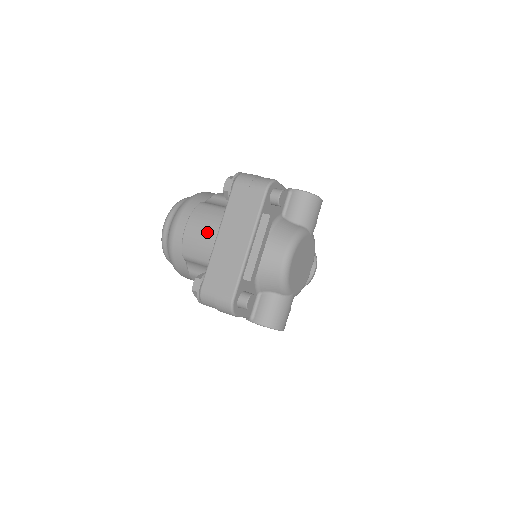
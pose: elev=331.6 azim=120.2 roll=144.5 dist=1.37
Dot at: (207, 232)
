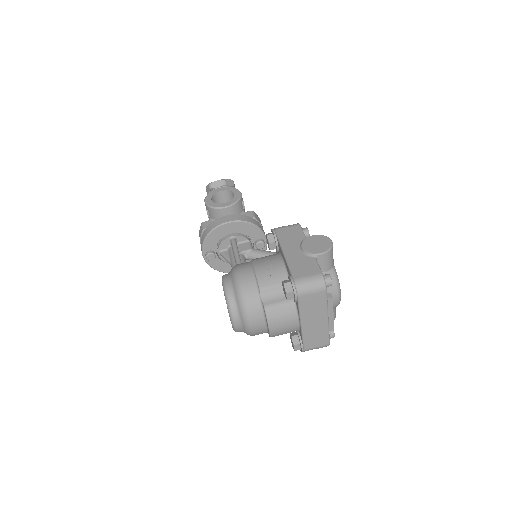
Dot at: (289, 324)
